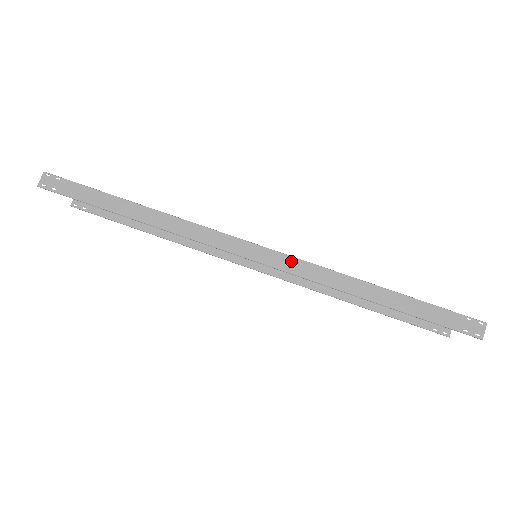
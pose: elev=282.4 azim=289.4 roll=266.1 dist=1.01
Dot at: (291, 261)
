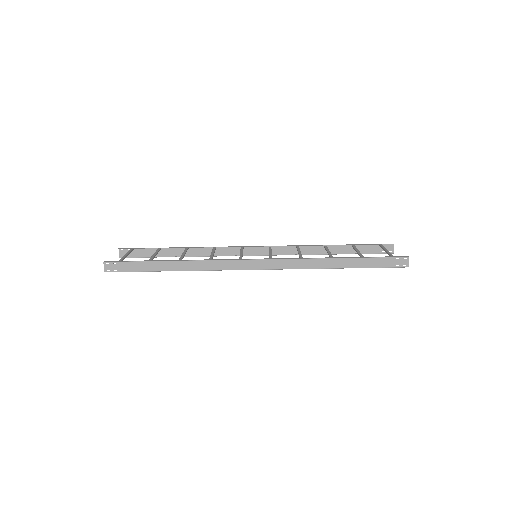
Dot at: (280, 262)
